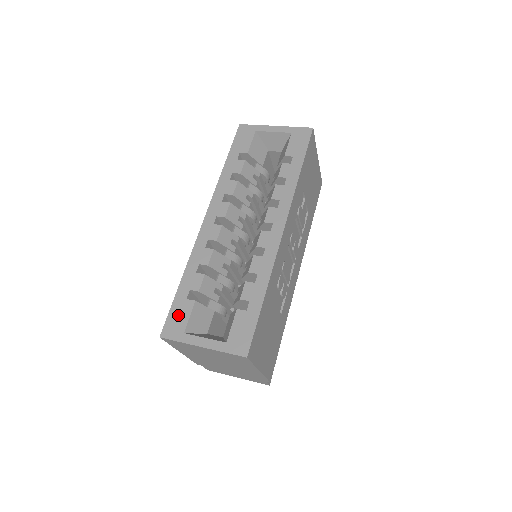
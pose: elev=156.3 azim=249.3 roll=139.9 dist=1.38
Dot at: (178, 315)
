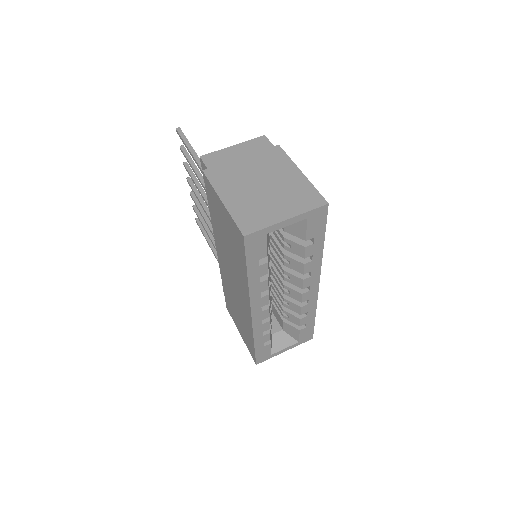
Dot at: (263, 354)
